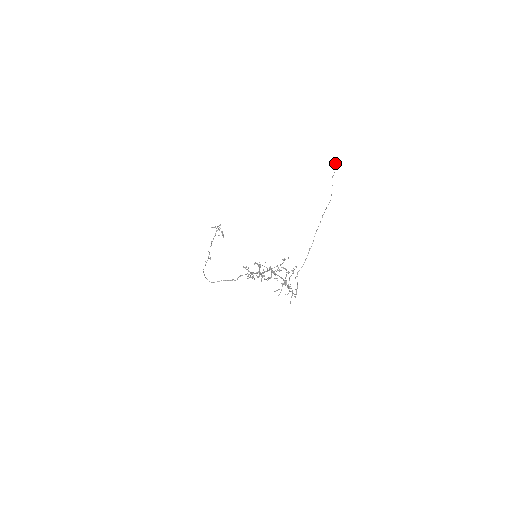
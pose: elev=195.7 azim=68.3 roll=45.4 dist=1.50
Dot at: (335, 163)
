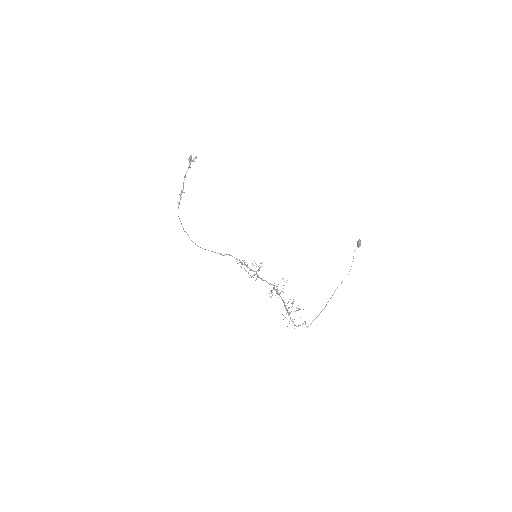
Dot at: occluded
